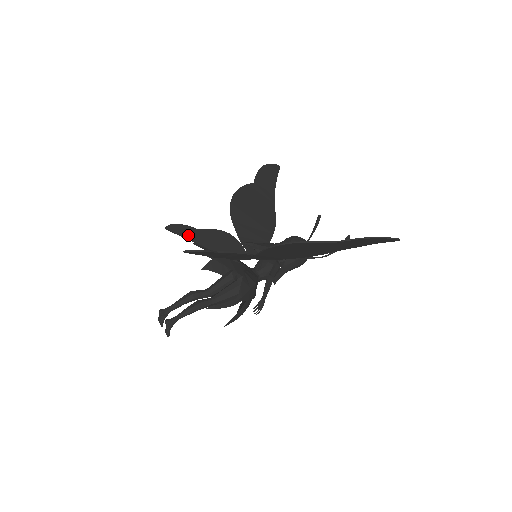
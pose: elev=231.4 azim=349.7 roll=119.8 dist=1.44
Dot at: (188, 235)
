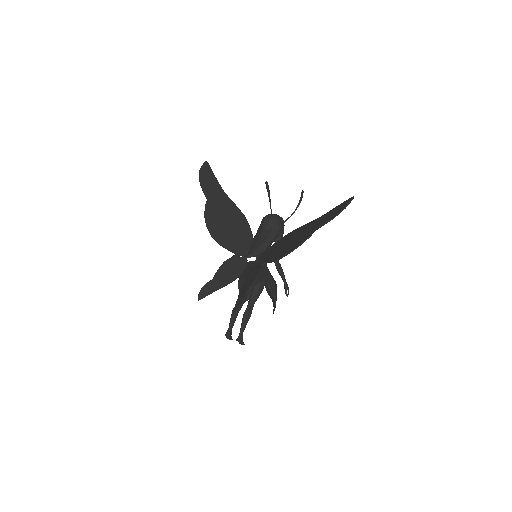
Dot at: (213, 289)
